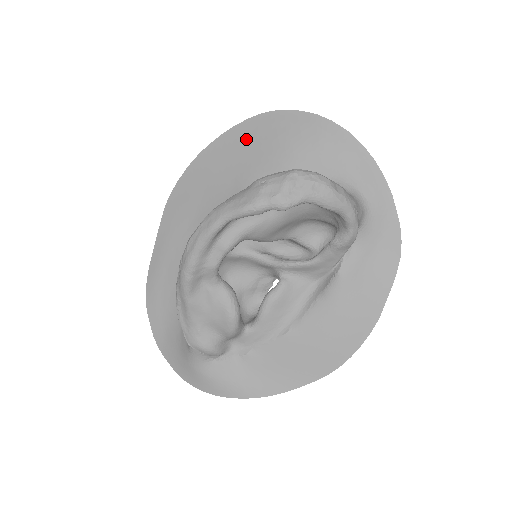
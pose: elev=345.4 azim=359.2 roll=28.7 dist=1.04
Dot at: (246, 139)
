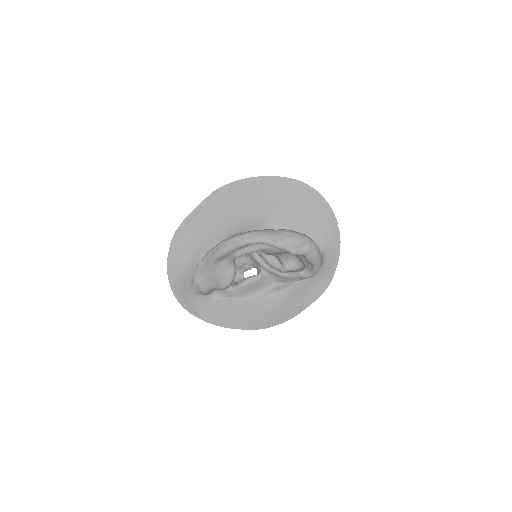
Dot at: (284, 189)
